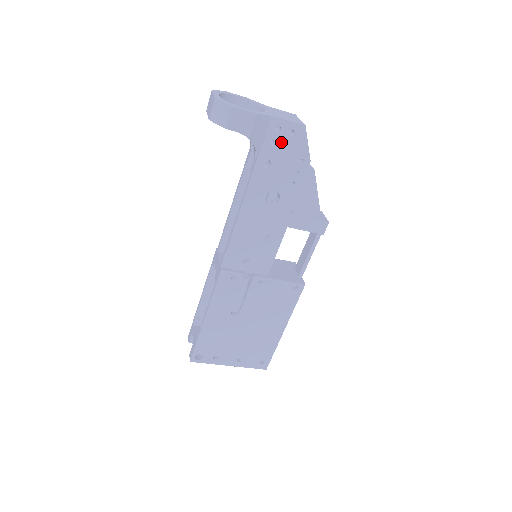
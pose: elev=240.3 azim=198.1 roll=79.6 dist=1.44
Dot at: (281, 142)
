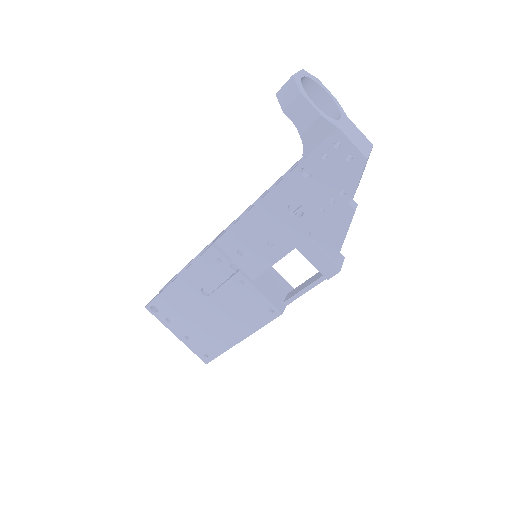
Dot at: (334, 160)
